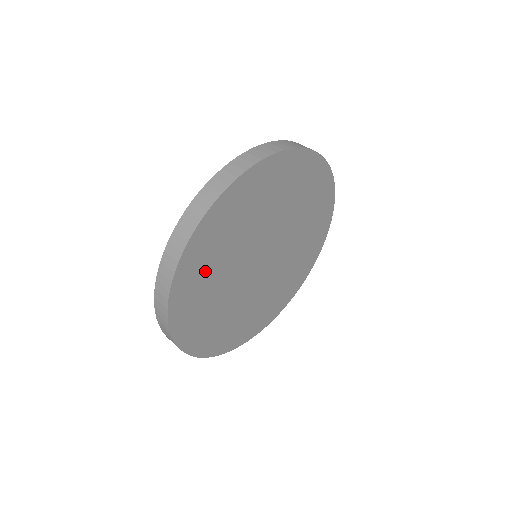
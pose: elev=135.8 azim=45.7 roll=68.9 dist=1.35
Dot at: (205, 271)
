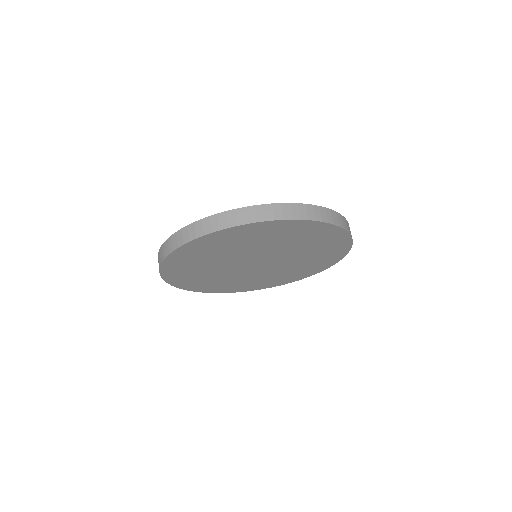
Dot at: (254, 237)
